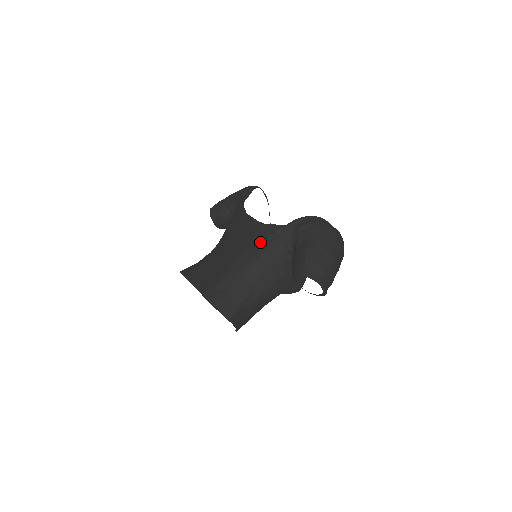
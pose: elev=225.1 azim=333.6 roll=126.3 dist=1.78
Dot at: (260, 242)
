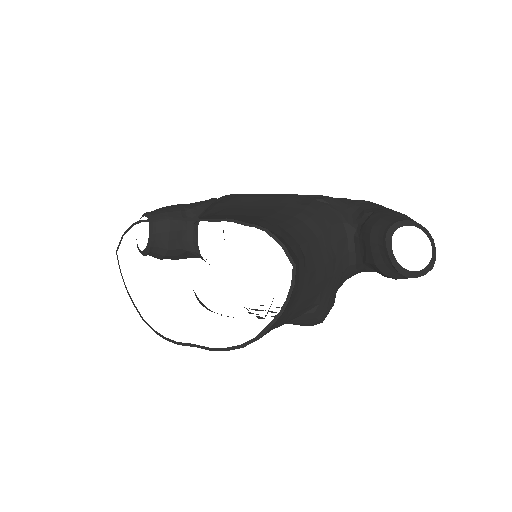
Dot at: (301, 204)
